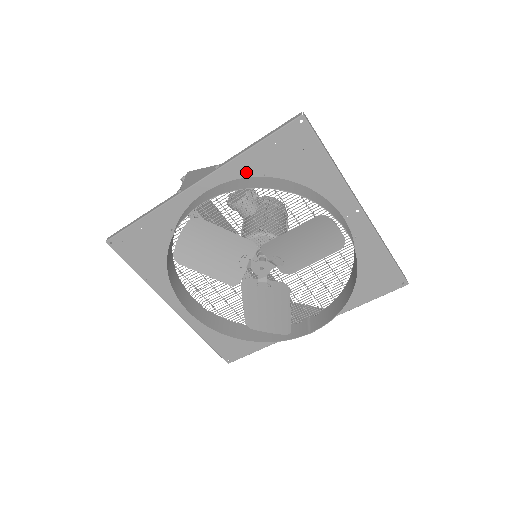
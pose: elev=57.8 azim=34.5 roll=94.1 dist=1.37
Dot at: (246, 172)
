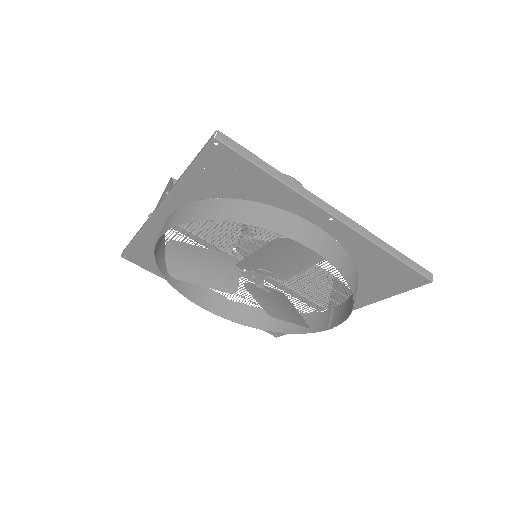
Dot at: (193, 196)
